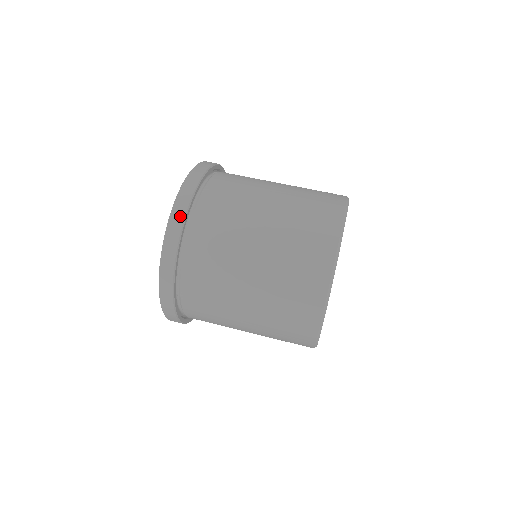
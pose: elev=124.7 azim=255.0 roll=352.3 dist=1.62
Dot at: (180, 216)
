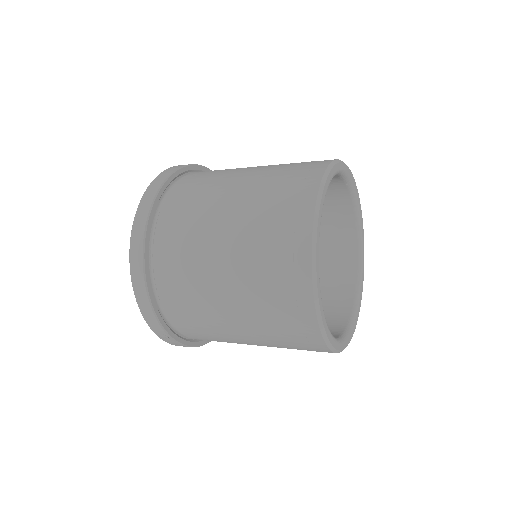
Dot at: occluded
